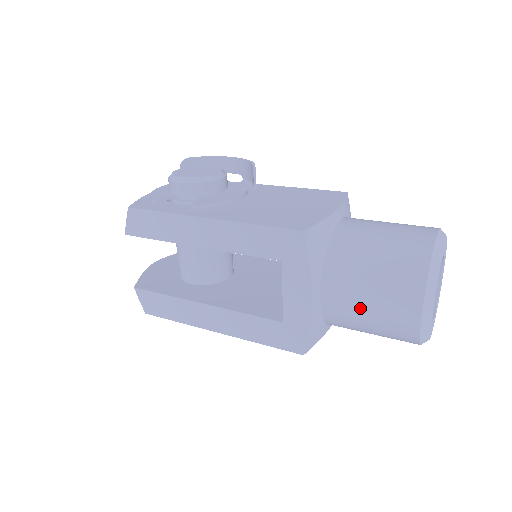
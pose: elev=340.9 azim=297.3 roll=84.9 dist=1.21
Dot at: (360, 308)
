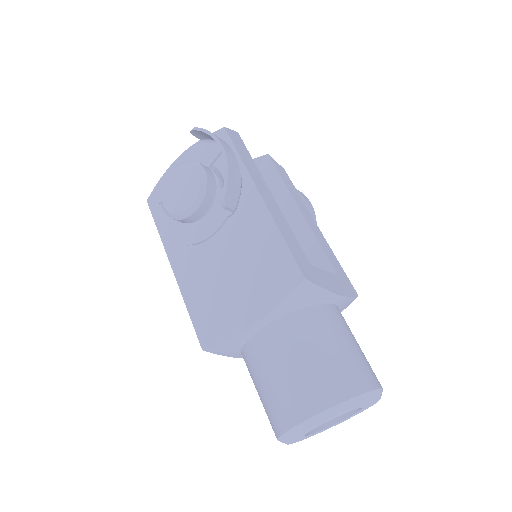
Dot at: occluded
